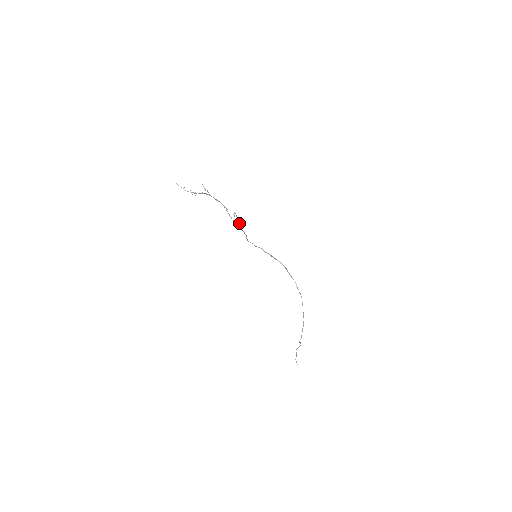
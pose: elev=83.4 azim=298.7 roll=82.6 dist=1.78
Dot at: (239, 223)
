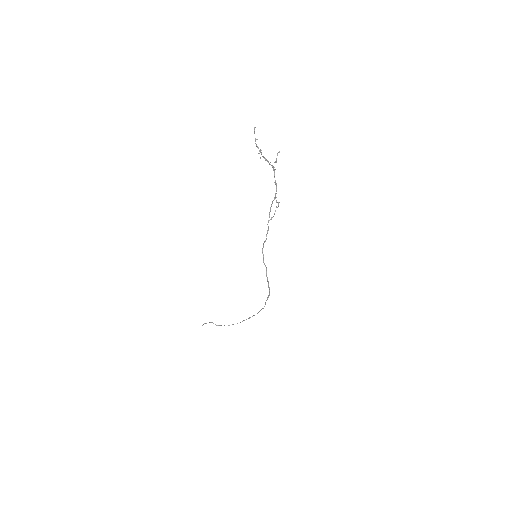
Dot at: (272, 217)
